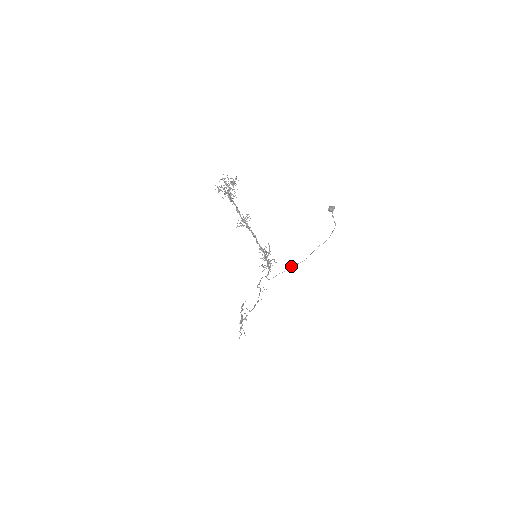
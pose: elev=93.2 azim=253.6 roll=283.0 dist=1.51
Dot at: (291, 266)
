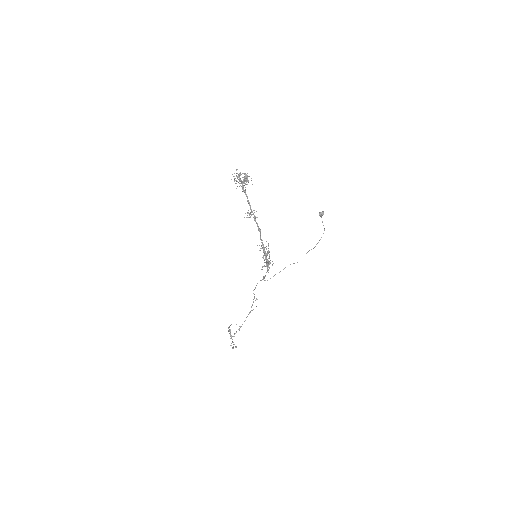
Dot at: occluded
